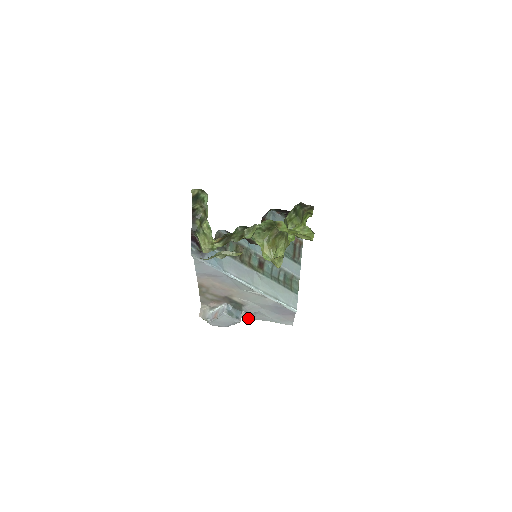
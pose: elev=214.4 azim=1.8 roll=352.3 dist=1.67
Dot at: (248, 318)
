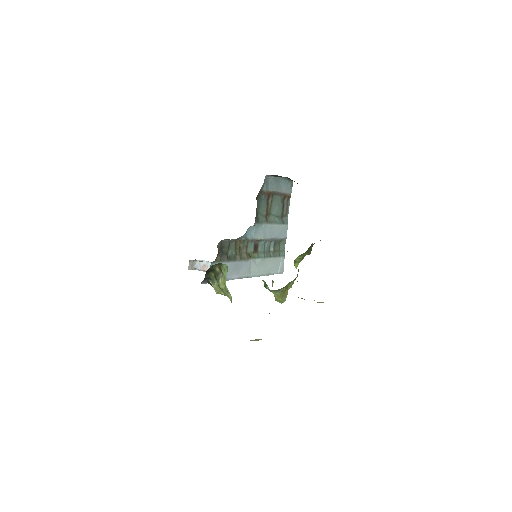
Dot at: occluded
